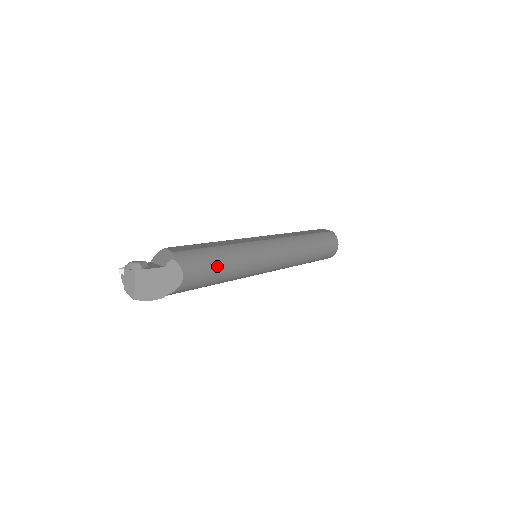
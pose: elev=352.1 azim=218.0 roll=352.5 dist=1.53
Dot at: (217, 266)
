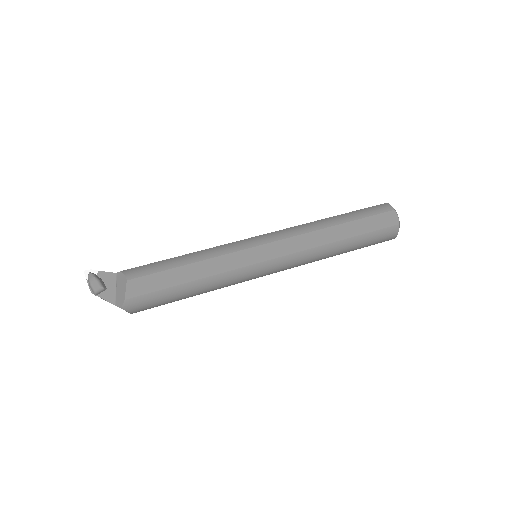
Dot at: (178, 300)
